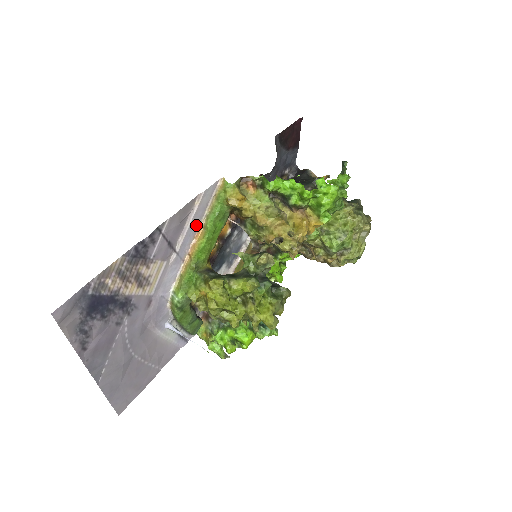
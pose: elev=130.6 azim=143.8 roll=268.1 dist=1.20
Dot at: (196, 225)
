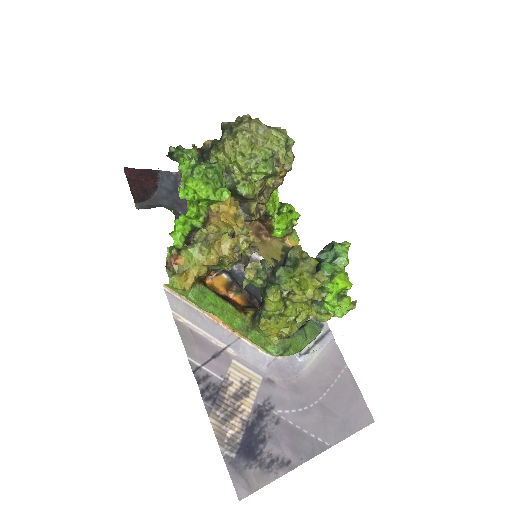
Dot at: (205, 321)
